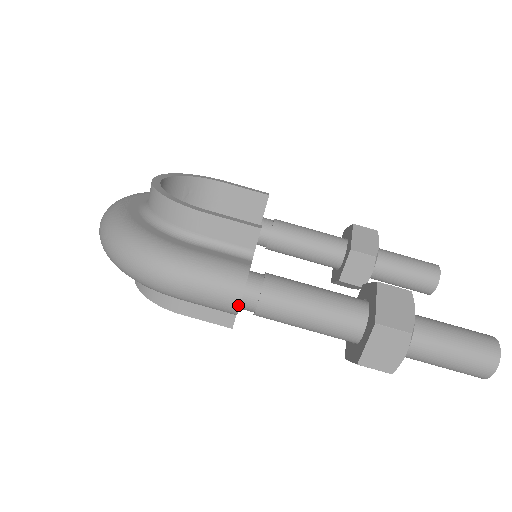
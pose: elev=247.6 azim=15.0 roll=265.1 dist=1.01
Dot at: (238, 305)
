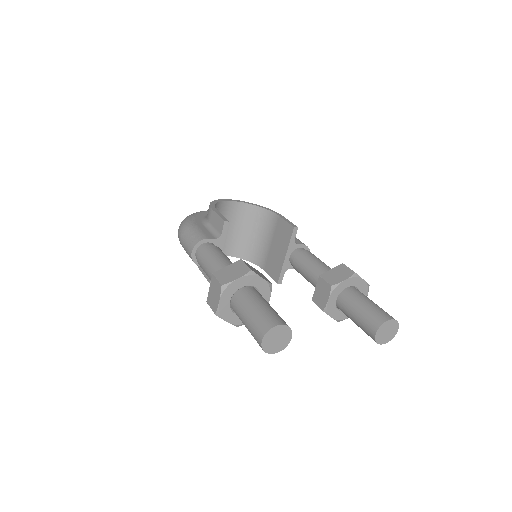
Dot at: (191, 254)
